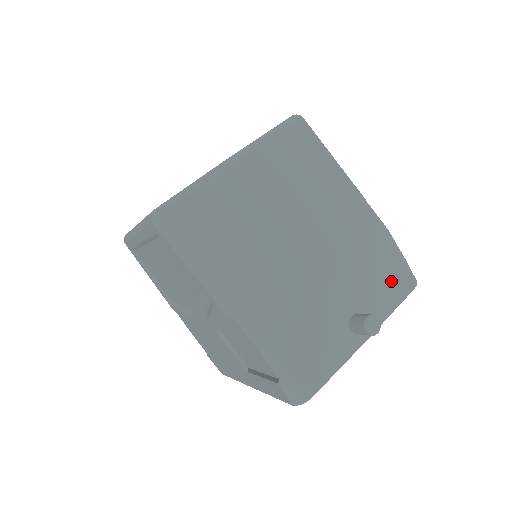
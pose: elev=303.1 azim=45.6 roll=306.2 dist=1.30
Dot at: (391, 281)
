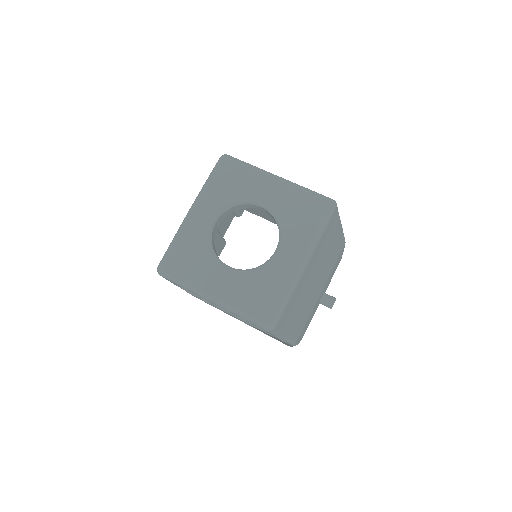
Dot at: occluded
